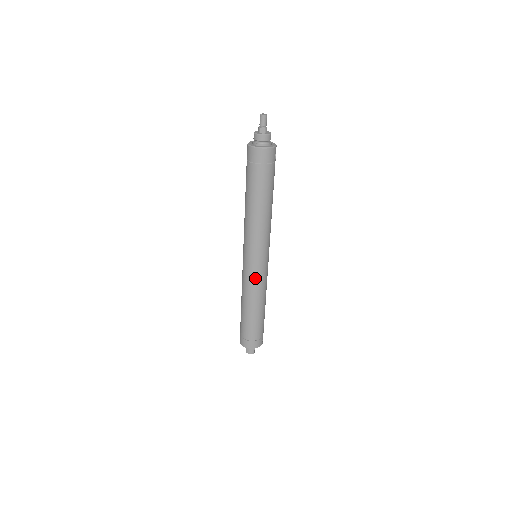
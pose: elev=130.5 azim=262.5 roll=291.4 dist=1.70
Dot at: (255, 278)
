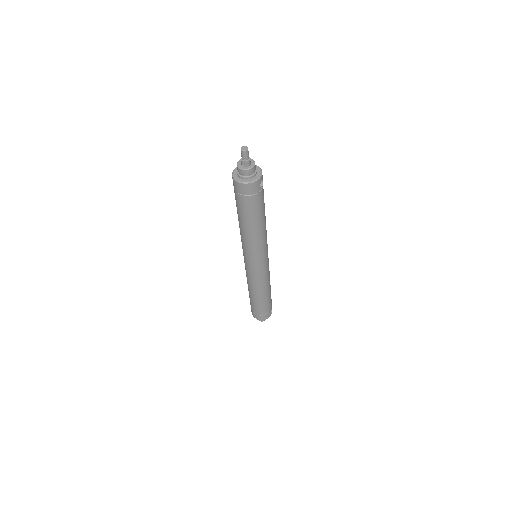
Dot at: (254, 276)
